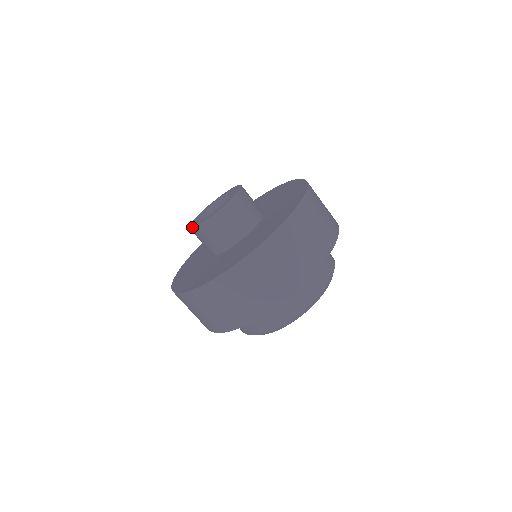
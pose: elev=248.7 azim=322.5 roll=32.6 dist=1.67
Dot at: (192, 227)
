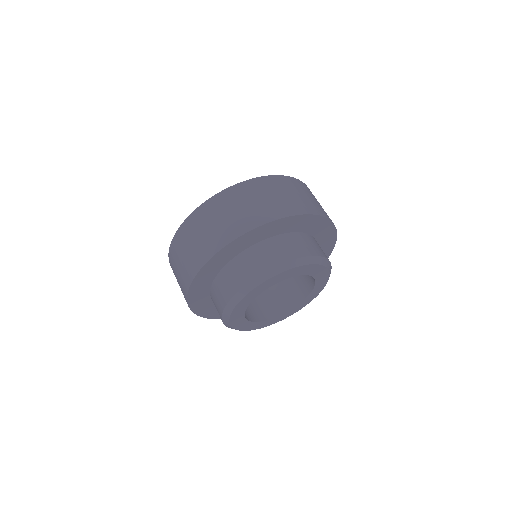
Dot at: occluded
